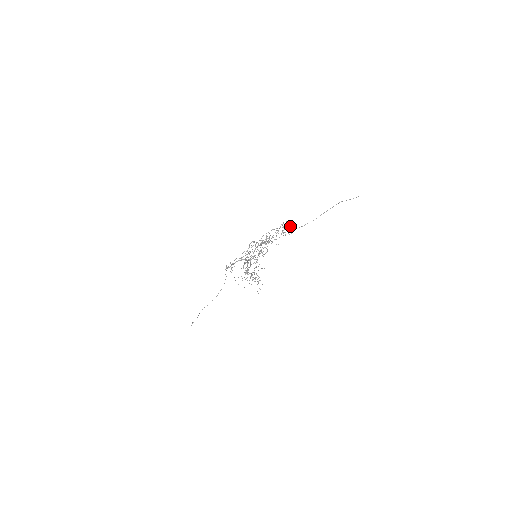
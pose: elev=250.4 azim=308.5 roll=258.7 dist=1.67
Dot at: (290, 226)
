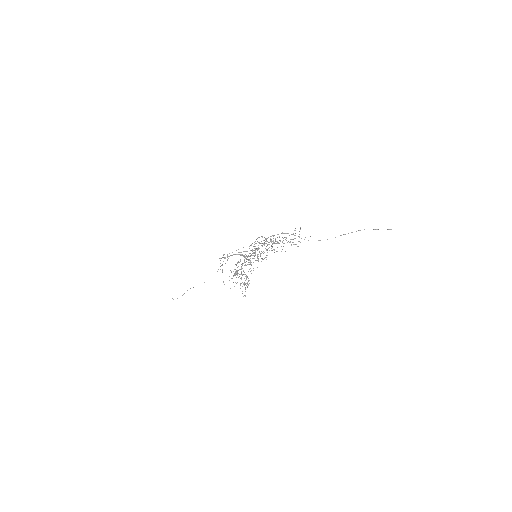
Dot at: occluded
